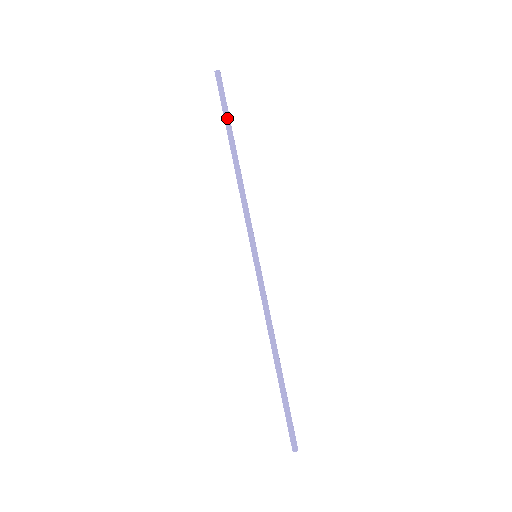
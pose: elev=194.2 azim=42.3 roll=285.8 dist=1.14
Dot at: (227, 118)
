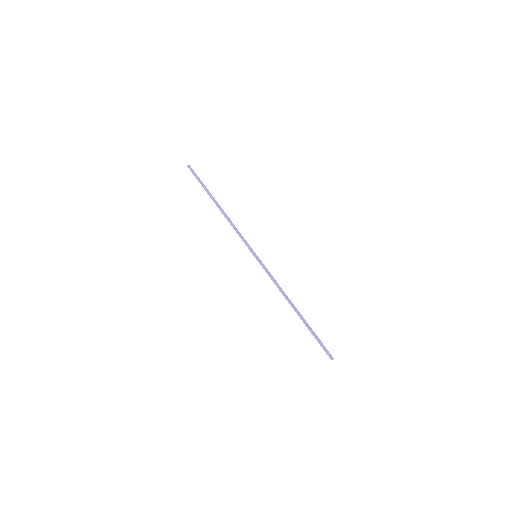
Dot at: (205, 187)
